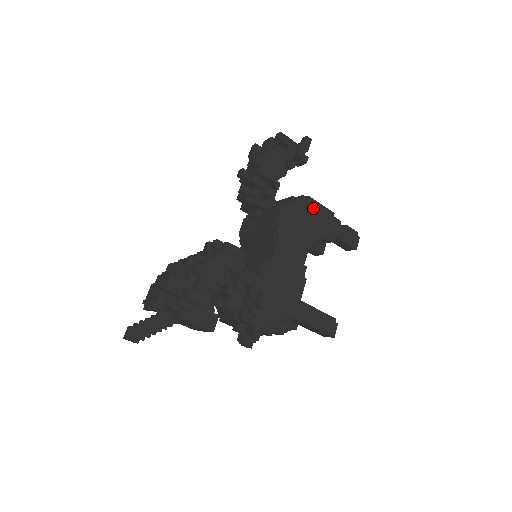
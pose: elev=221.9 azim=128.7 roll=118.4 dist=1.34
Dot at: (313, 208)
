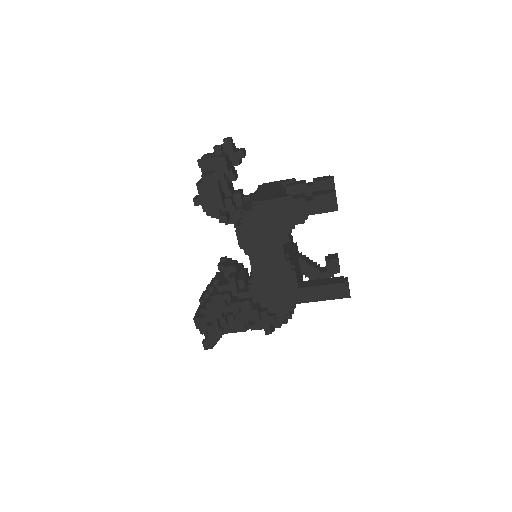
Dot at: (266, 209)
